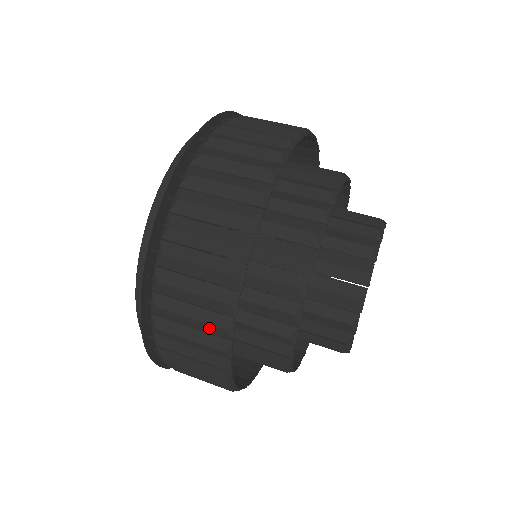
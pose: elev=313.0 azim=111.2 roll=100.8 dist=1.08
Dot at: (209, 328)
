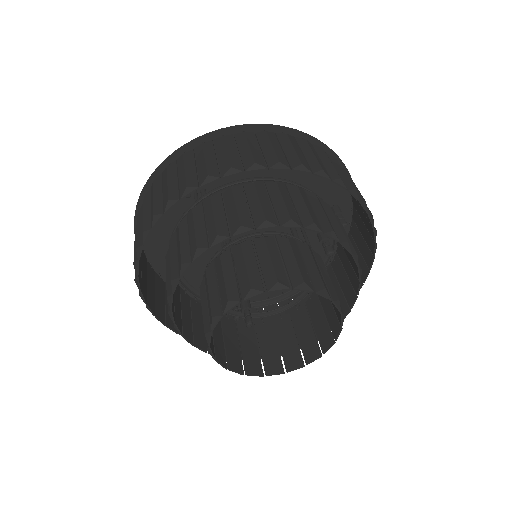
Dot at: occluded
